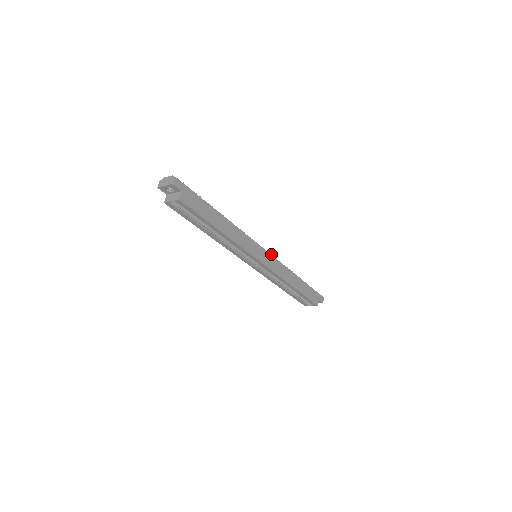
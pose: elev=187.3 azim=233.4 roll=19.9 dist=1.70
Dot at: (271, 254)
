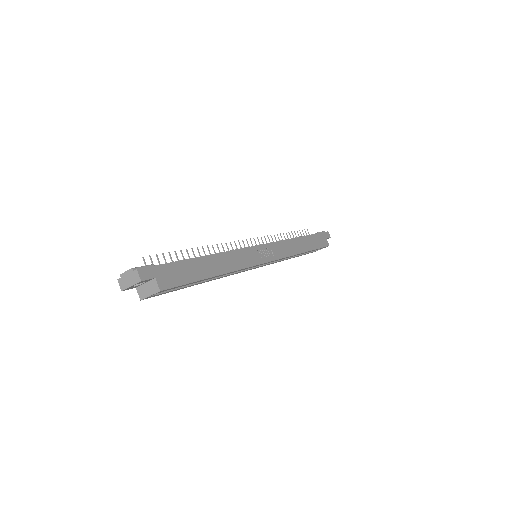
Dot at: (264, 236)
